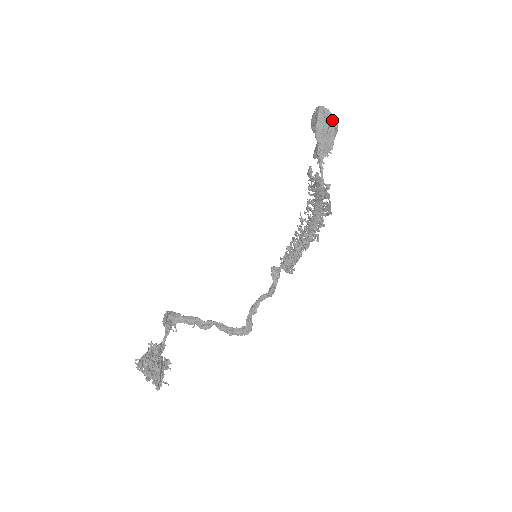
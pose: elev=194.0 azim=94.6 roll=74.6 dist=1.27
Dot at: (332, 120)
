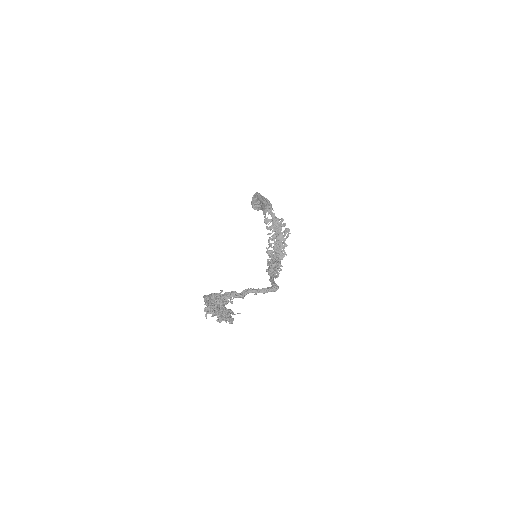
Dot at: occluded
